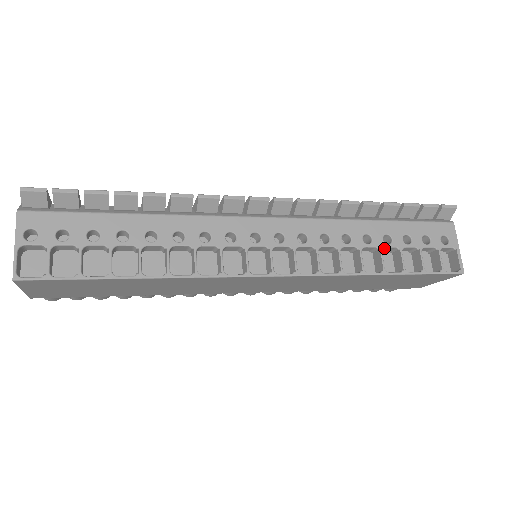
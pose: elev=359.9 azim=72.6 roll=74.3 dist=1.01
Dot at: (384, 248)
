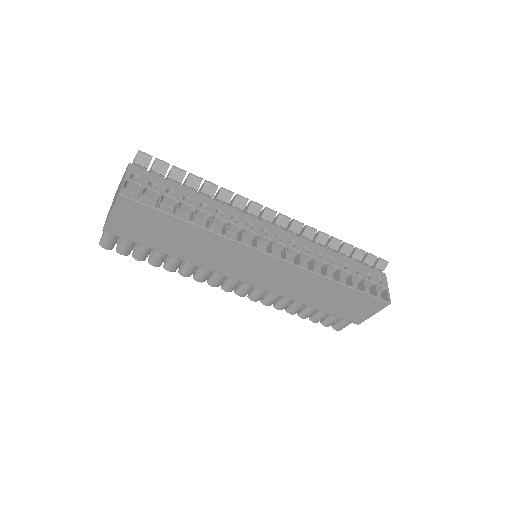
Dot at: (341, 270)
